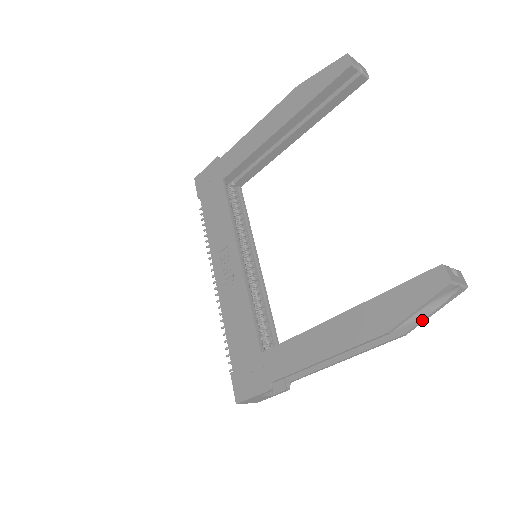
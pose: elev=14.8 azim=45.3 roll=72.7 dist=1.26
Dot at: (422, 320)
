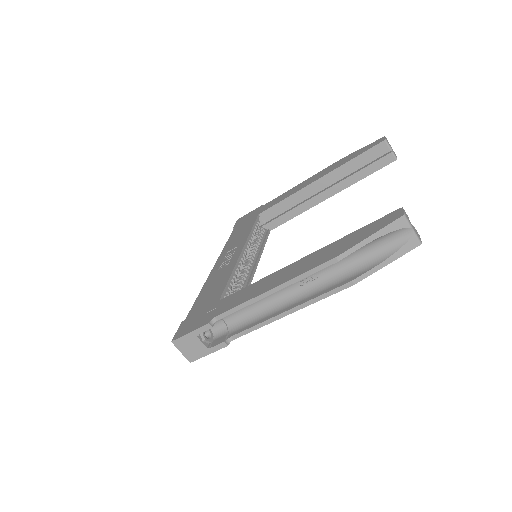
Dot at: (373, 268)
